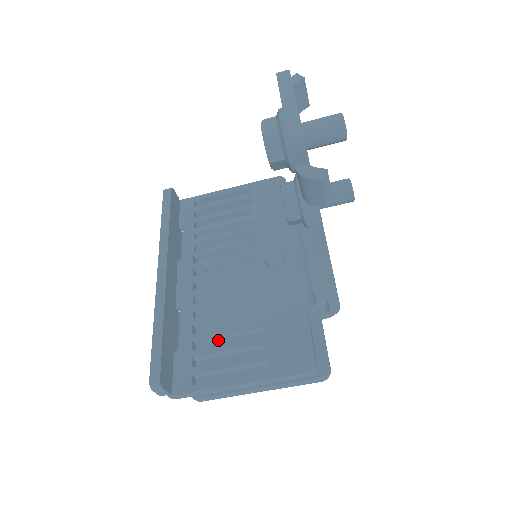
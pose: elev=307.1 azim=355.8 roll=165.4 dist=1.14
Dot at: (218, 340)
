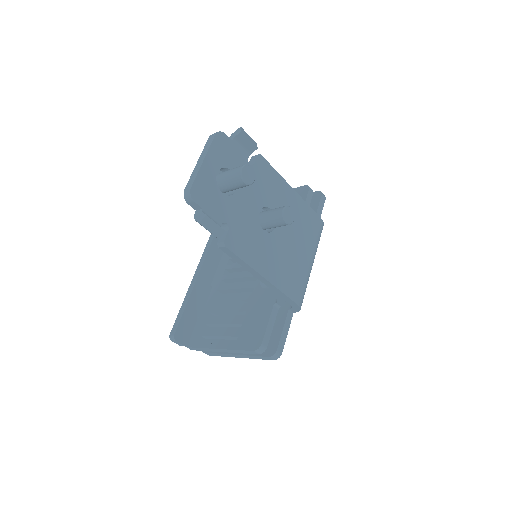
Dot at: (225, 315)
